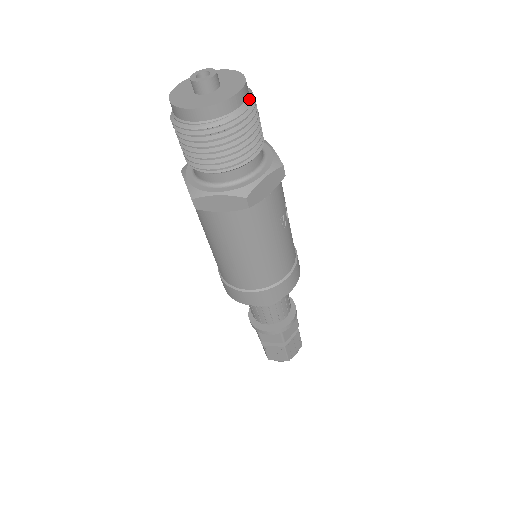
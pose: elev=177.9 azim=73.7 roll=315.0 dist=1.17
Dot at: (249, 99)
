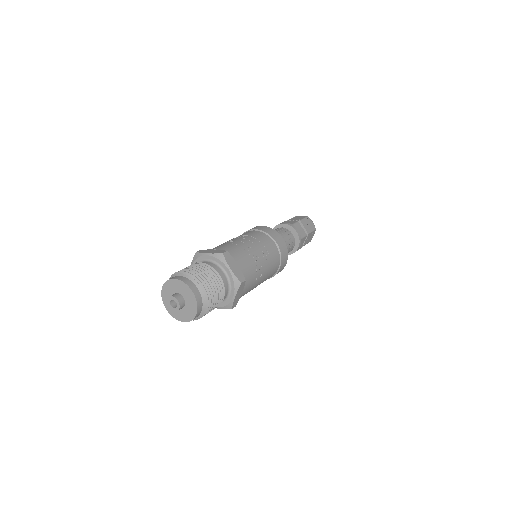
Dot at: (203, 300)
